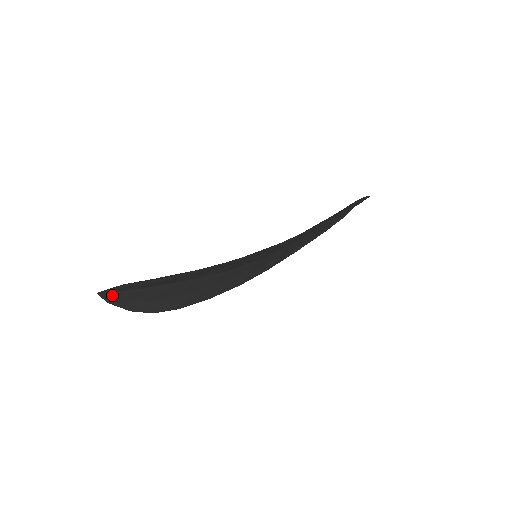
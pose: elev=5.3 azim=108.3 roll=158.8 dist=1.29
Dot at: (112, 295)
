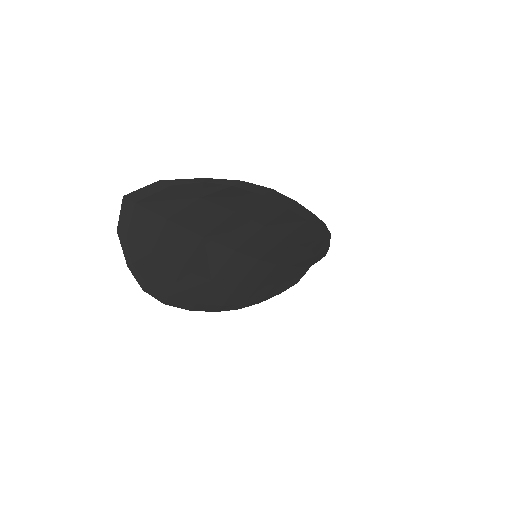
Dot at: (134, 213)
